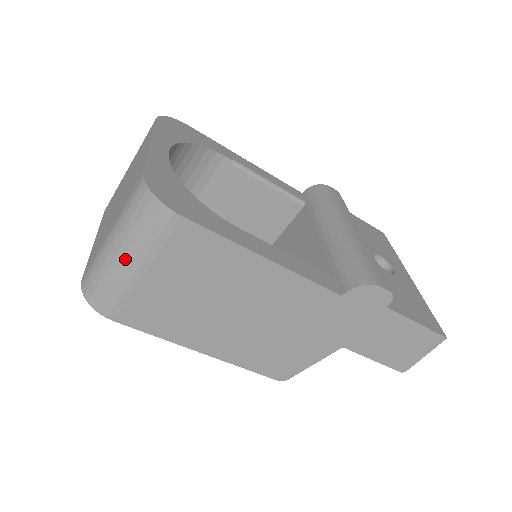
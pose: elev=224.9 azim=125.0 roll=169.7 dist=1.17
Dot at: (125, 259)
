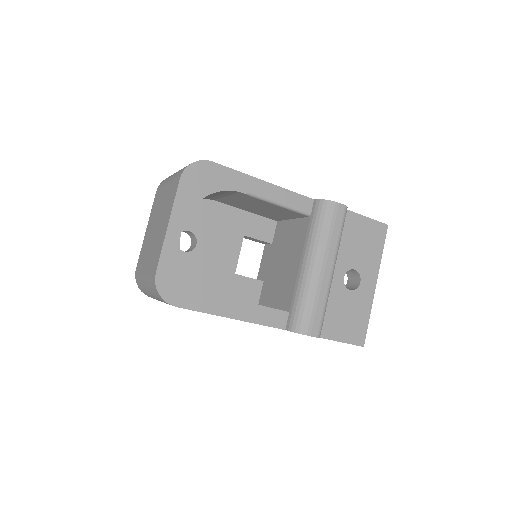
Dot at: (152, 295)
